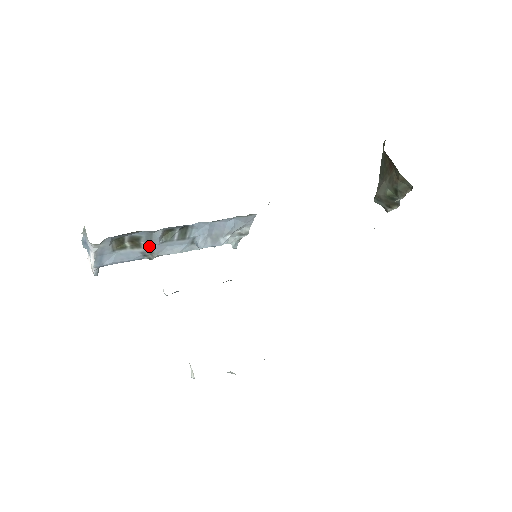
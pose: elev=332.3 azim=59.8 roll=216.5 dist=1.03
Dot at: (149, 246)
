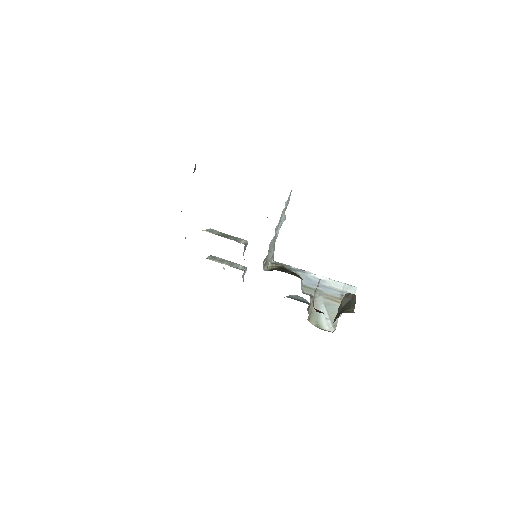
Dot at: occluded
